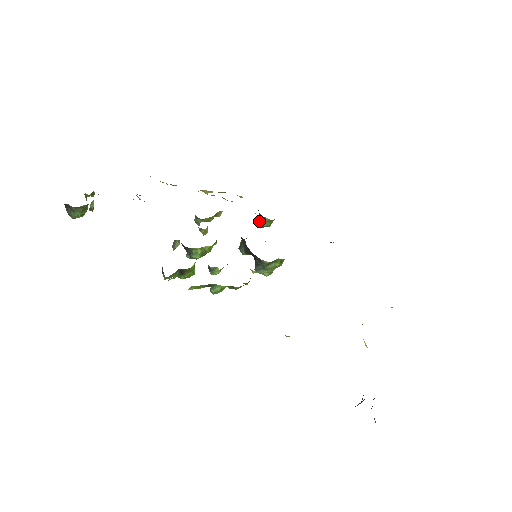
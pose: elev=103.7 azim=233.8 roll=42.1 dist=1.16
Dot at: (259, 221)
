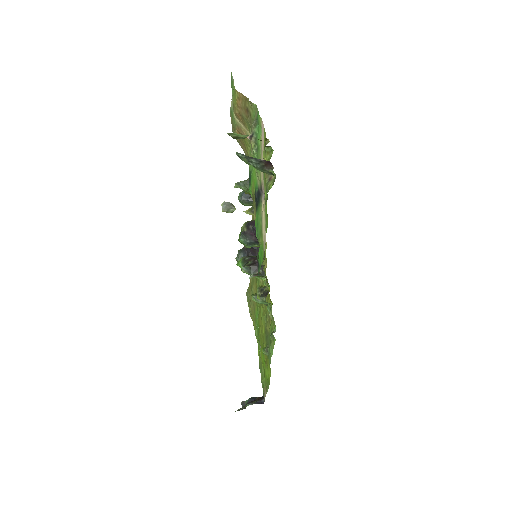
Dot at: (246, 199)
